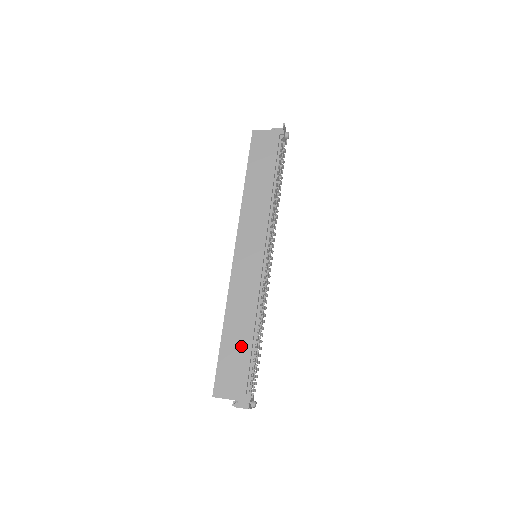
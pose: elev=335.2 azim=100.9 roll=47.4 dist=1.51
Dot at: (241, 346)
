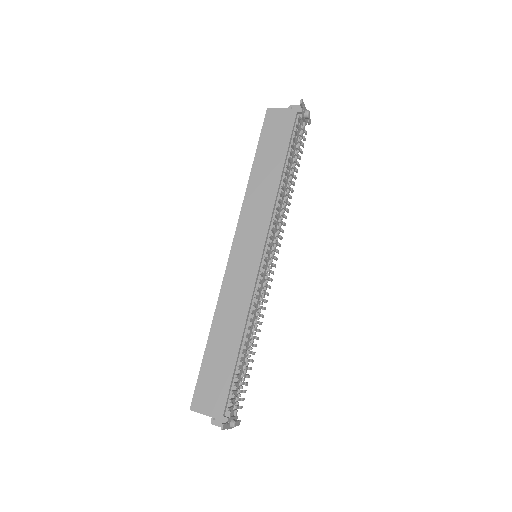
Dot at: (225, 358)
